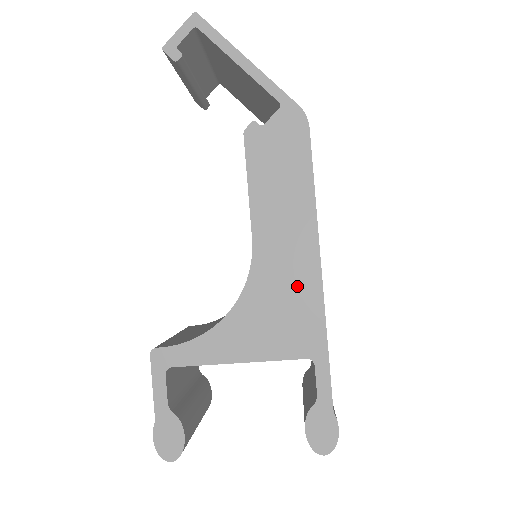
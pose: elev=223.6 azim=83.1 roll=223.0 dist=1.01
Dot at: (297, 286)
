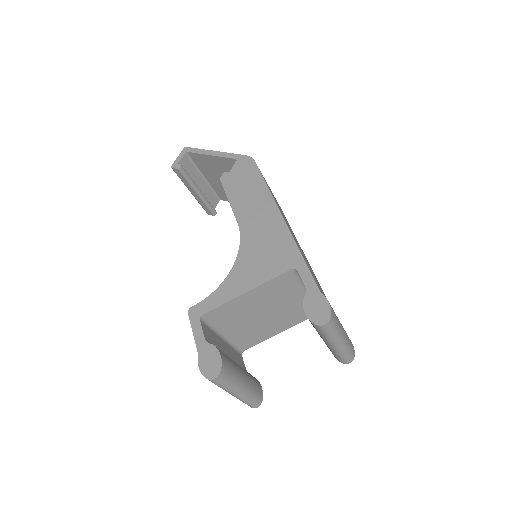
Dot at: (271, 233)
